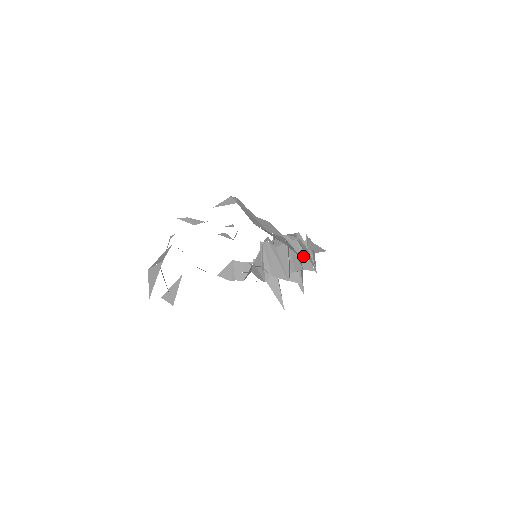
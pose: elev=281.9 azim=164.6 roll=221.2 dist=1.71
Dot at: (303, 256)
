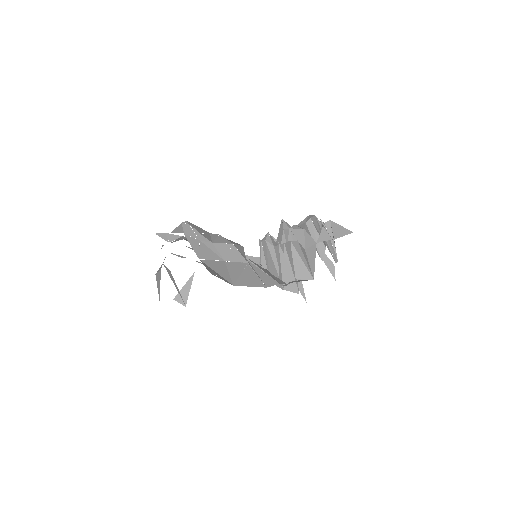
Dot at: (298, 261)
